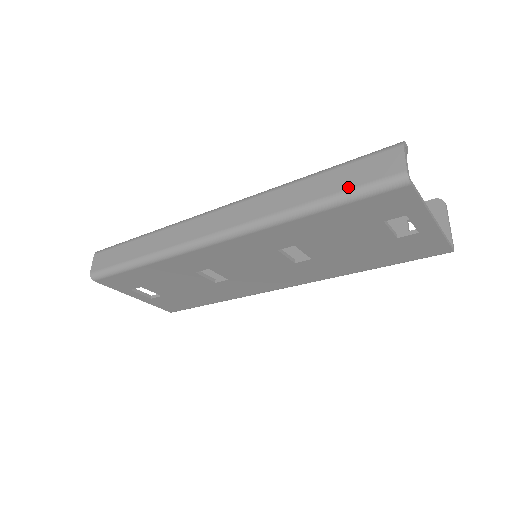
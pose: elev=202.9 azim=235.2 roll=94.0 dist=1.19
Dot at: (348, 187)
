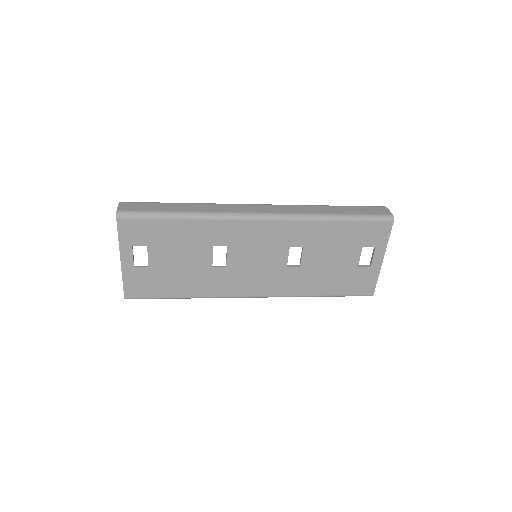
Dot at: (361, 213)
